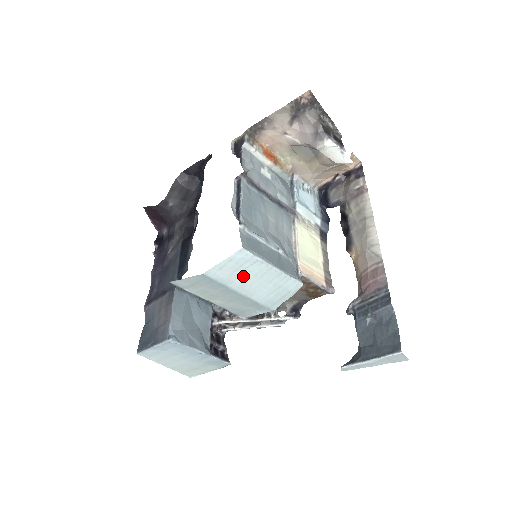
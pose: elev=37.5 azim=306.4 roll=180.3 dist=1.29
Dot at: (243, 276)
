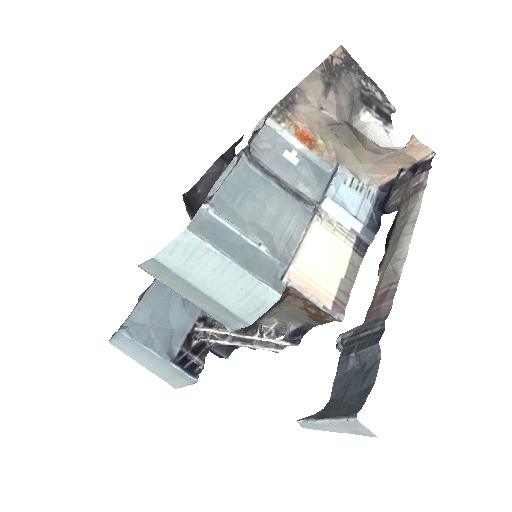
Dot at: (199, 269)
